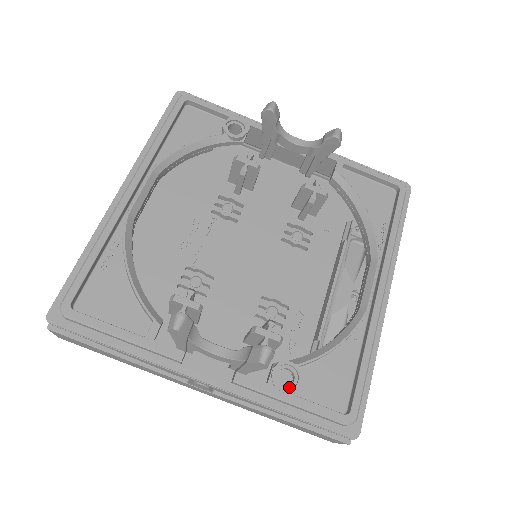
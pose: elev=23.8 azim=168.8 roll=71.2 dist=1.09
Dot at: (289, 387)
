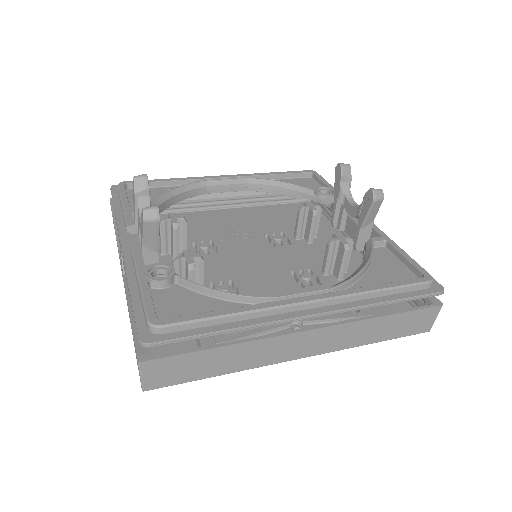
Dot at: (153, 278)
